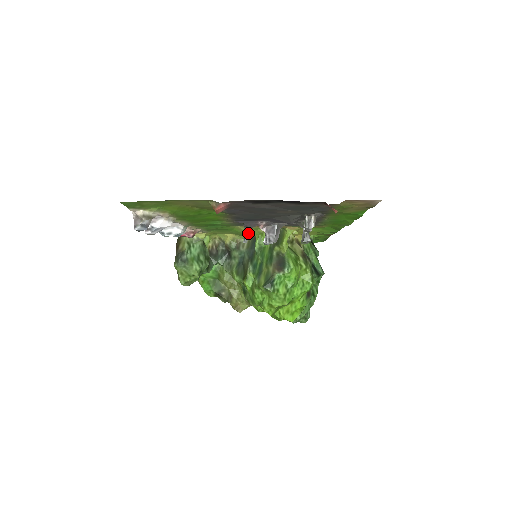
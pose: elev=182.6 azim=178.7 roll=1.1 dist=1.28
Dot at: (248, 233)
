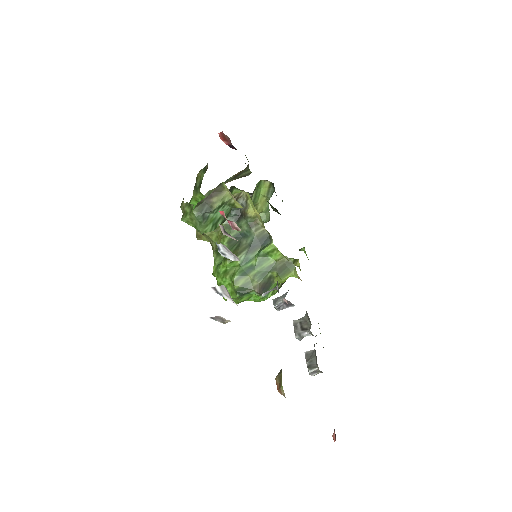
Dot at: occluded
